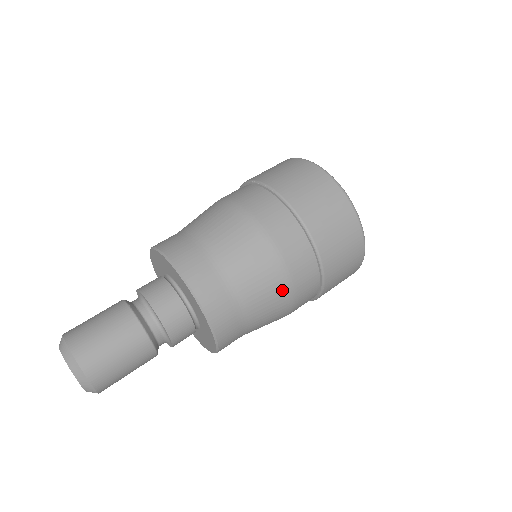
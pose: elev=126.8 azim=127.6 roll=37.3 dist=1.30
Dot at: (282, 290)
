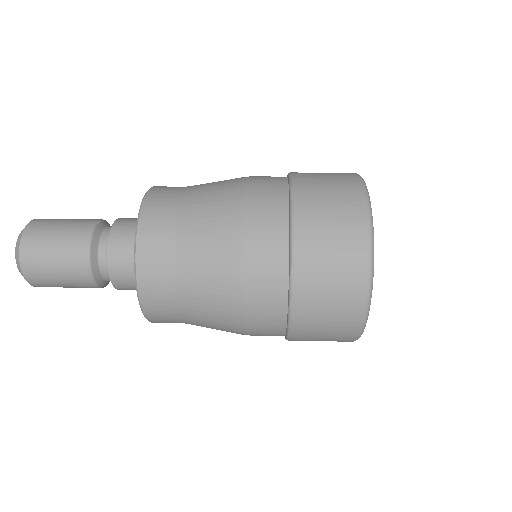
Dot at: (230, 284)
